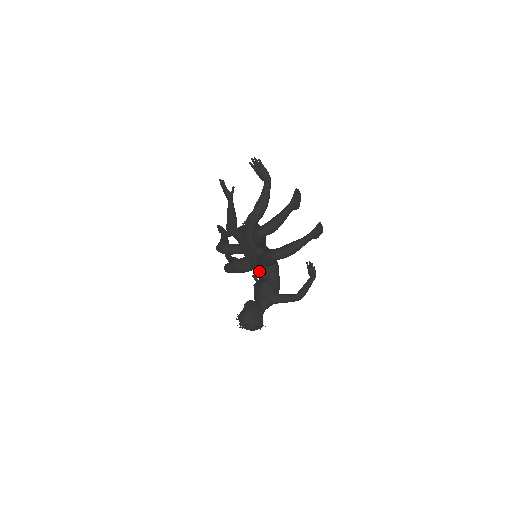
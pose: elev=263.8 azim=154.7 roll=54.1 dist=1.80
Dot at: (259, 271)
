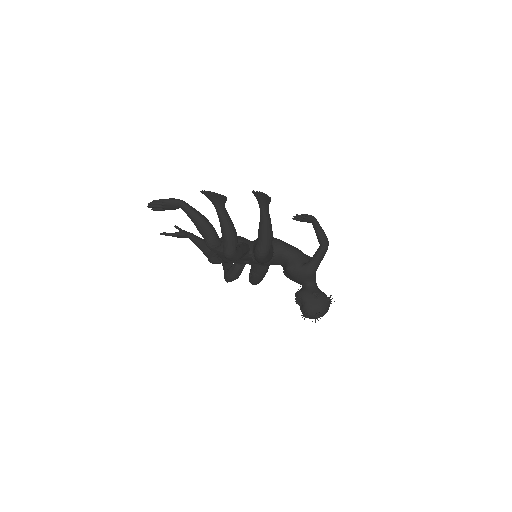
Dot at: (273, 264)
